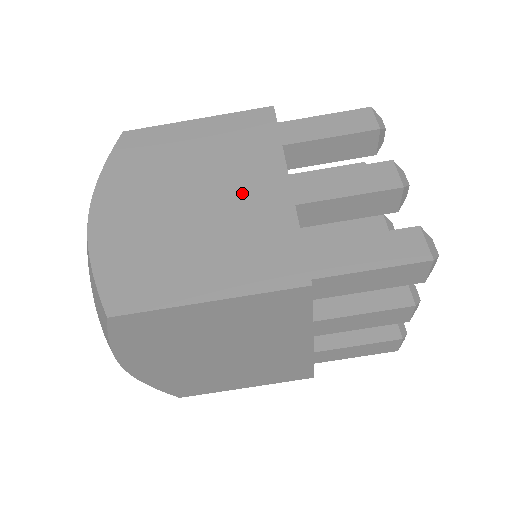
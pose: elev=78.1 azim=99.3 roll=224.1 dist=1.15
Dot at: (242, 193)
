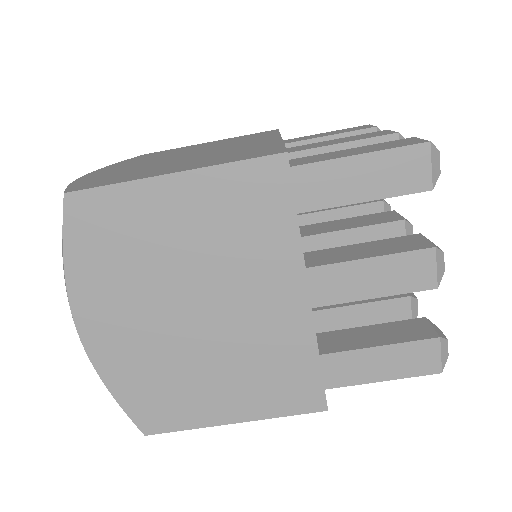
Dot at: (254, 309)
